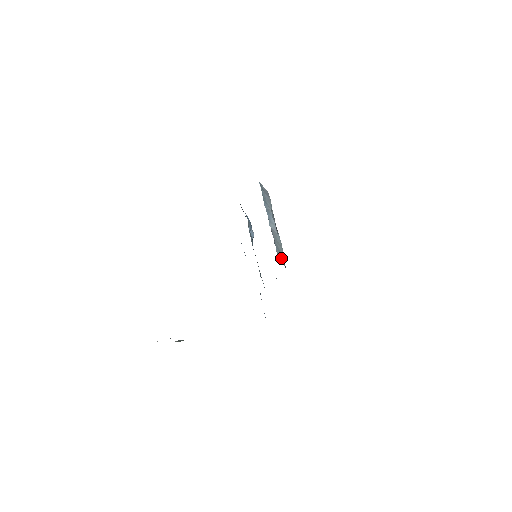
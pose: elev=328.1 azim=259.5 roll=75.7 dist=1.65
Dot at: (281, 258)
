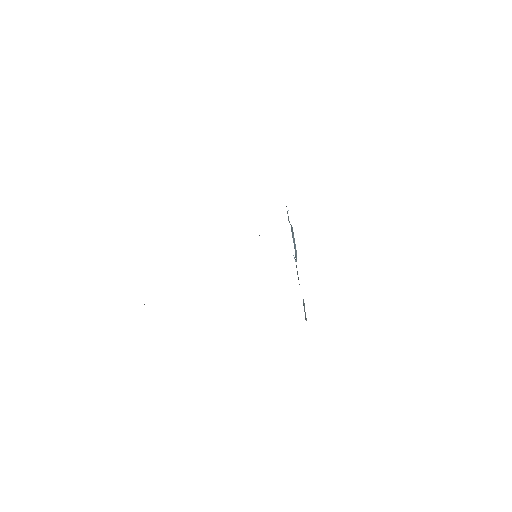
Dot at: occluded
